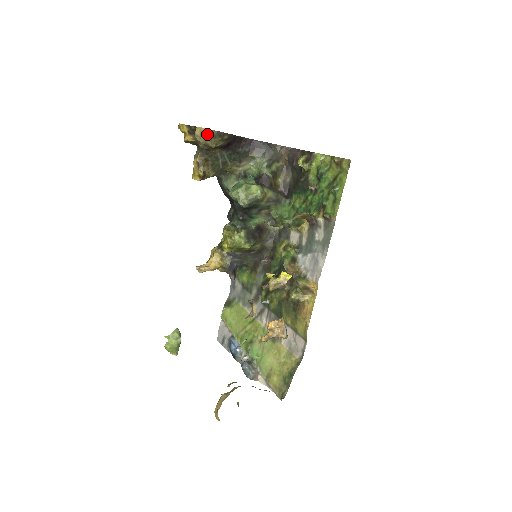
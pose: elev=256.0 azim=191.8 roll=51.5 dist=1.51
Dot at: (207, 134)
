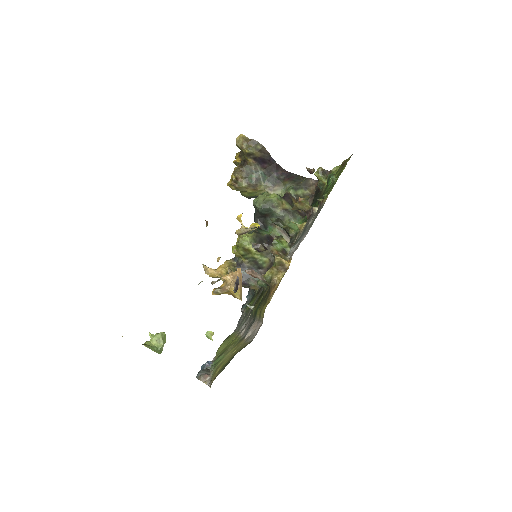
Dot at: (244, 139)
